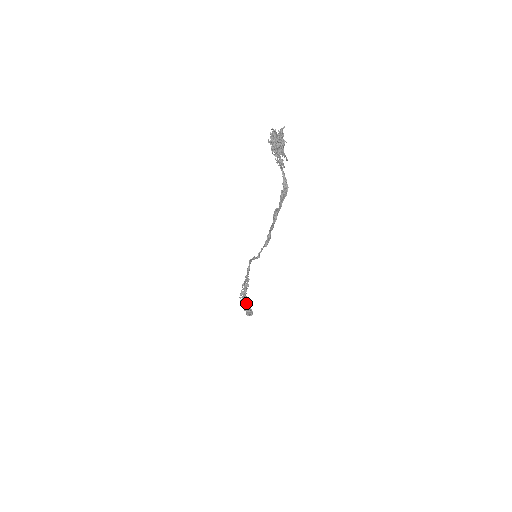
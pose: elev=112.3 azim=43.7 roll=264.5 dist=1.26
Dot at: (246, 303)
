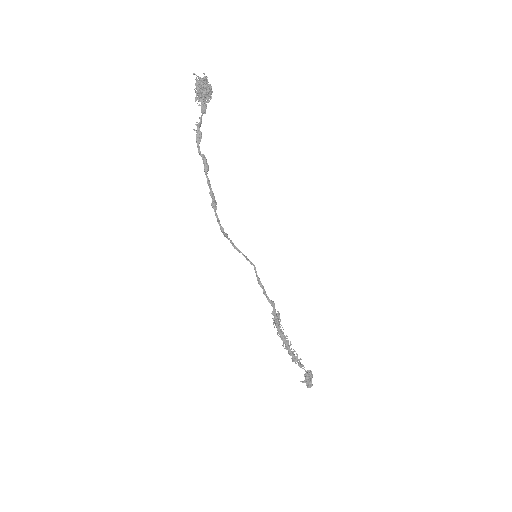
Dot at: (293, 355)
